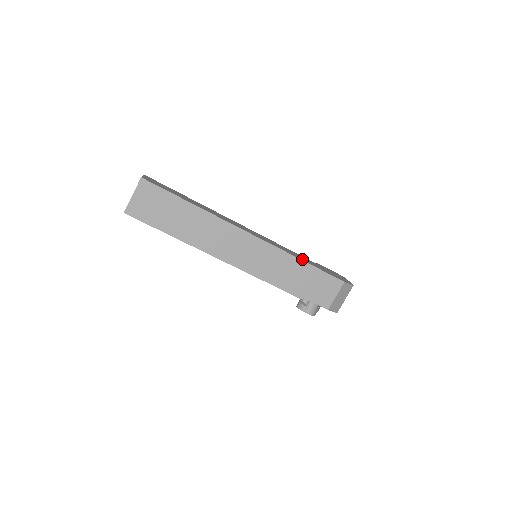
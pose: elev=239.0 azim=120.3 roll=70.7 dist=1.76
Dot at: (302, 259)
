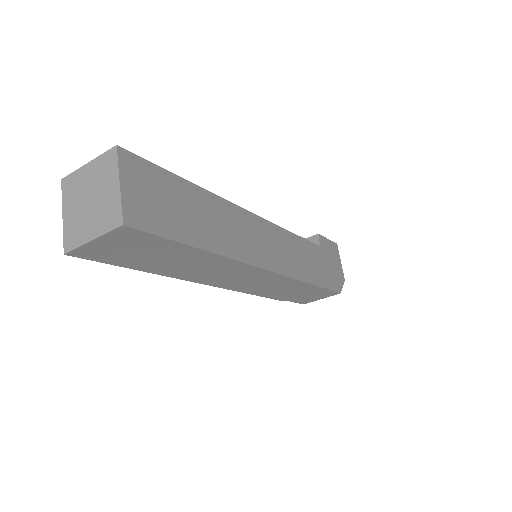
Dot at: (313, 276)
